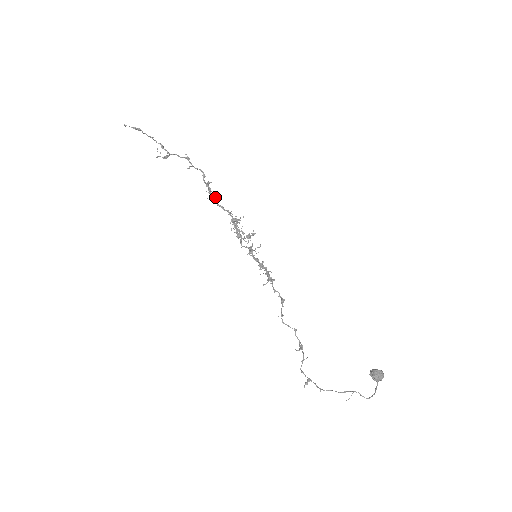
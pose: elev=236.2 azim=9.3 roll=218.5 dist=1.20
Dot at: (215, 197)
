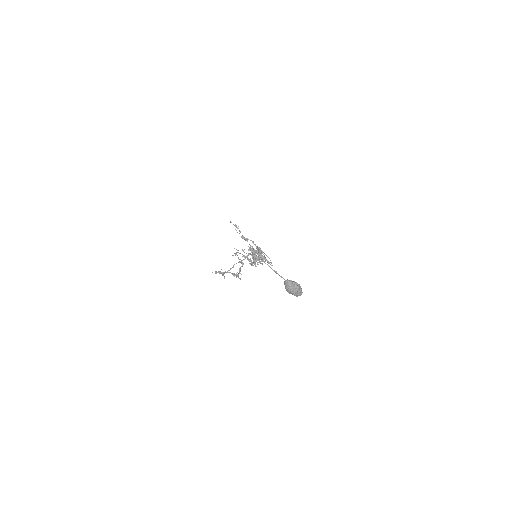
Dot at: occluded
